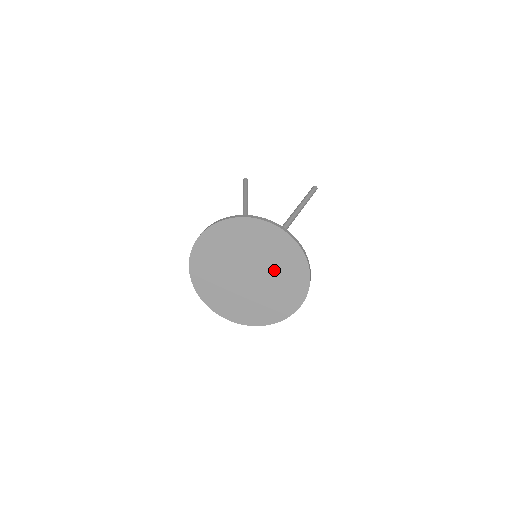
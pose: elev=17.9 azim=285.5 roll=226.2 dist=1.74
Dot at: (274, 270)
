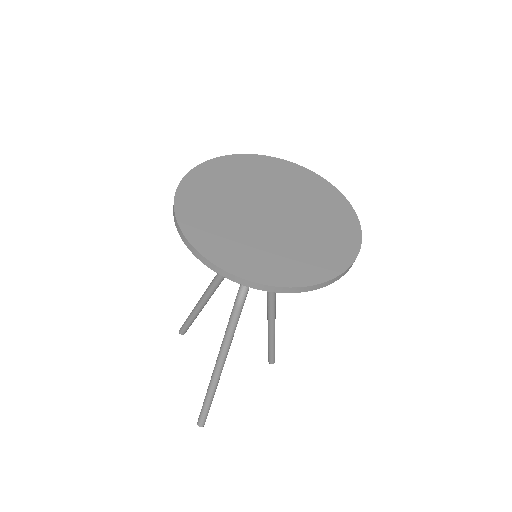
Dot at: (310, 215)
